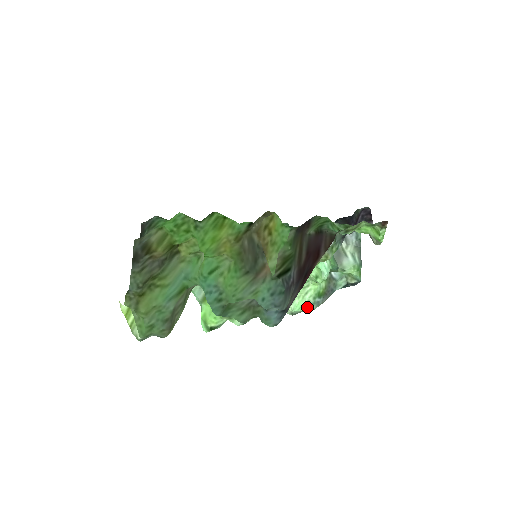
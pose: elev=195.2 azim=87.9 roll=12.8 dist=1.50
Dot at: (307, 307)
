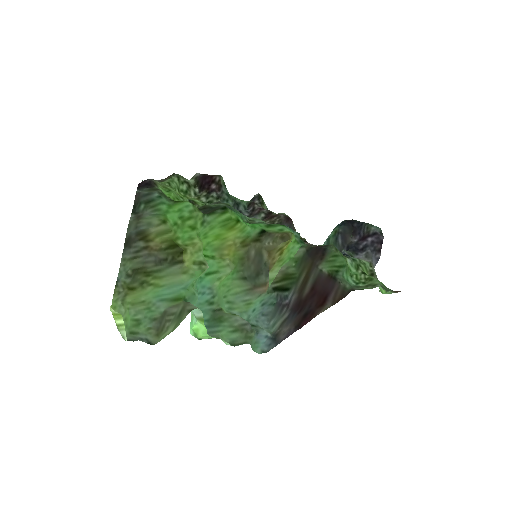
Dot at: occluded
